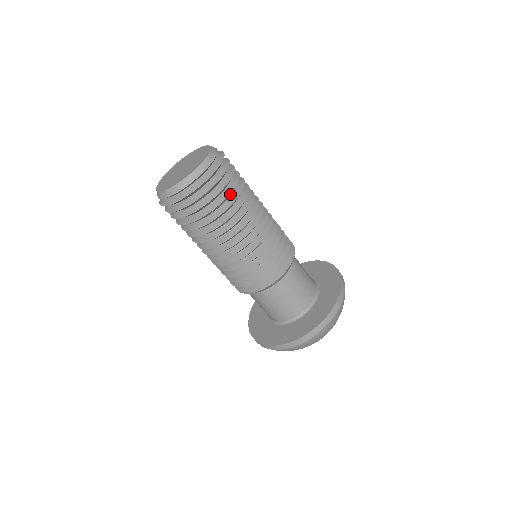
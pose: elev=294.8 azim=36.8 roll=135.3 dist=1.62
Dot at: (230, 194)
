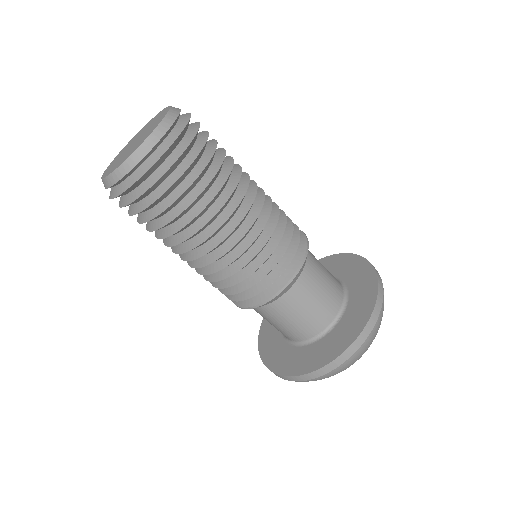
Dot at: occluded
